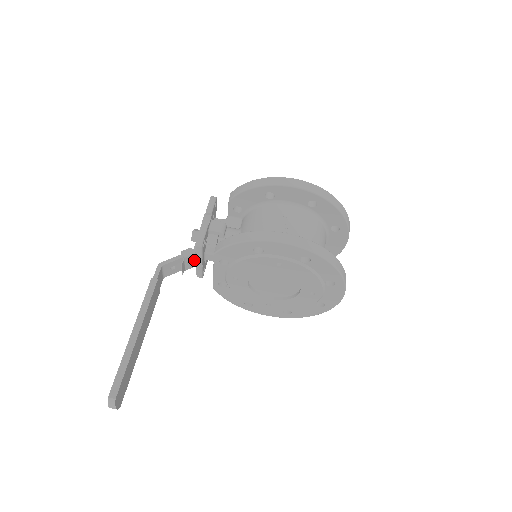
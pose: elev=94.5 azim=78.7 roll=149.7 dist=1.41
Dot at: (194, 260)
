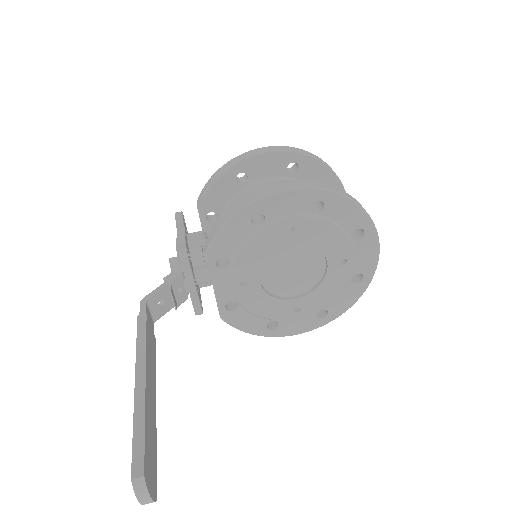
Dot at: (184, 287)
